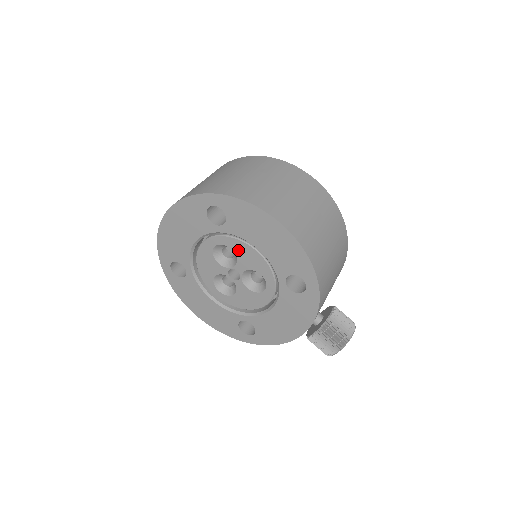
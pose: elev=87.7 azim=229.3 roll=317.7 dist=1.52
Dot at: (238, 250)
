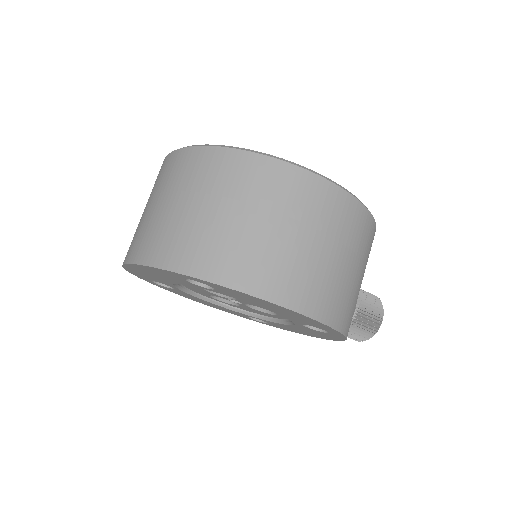
Dot at: occluded
